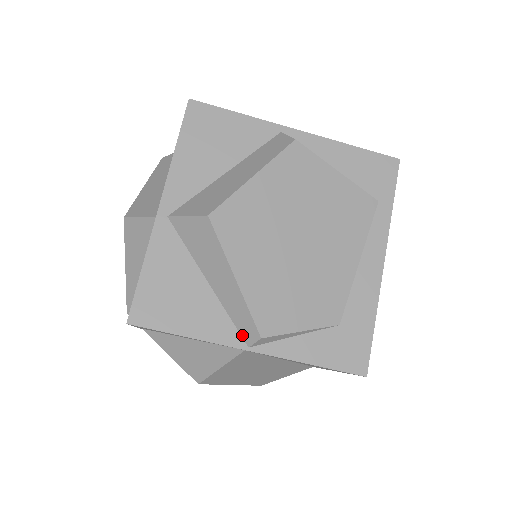
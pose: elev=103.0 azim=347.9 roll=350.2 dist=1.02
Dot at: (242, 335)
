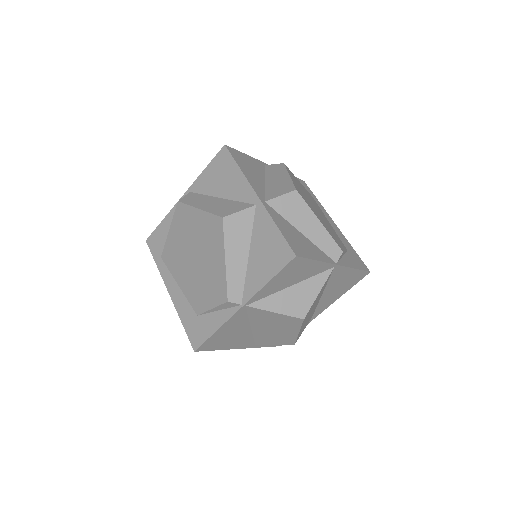
Dot at: (331, 257)
